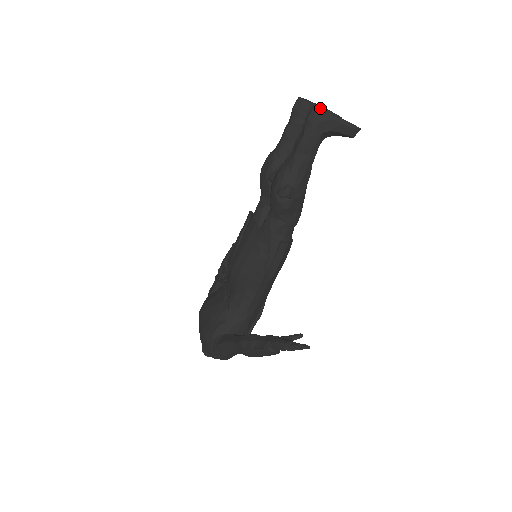
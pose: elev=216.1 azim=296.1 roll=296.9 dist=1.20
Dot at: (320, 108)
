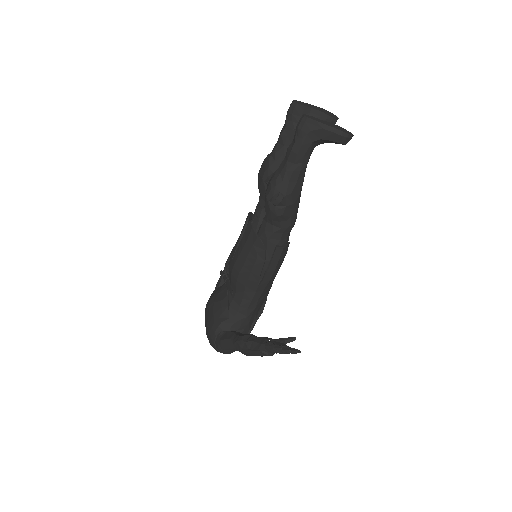
Dot at: (315, 111)
